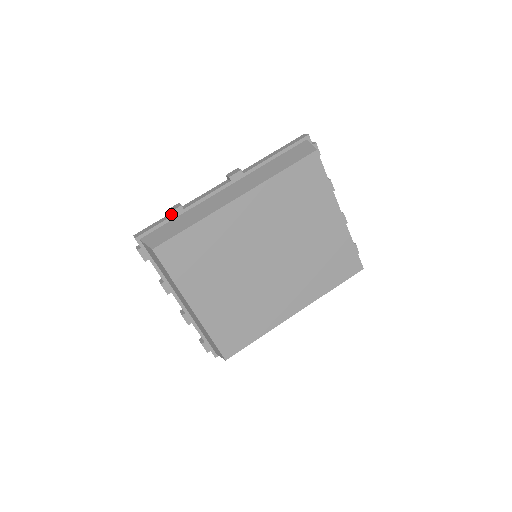
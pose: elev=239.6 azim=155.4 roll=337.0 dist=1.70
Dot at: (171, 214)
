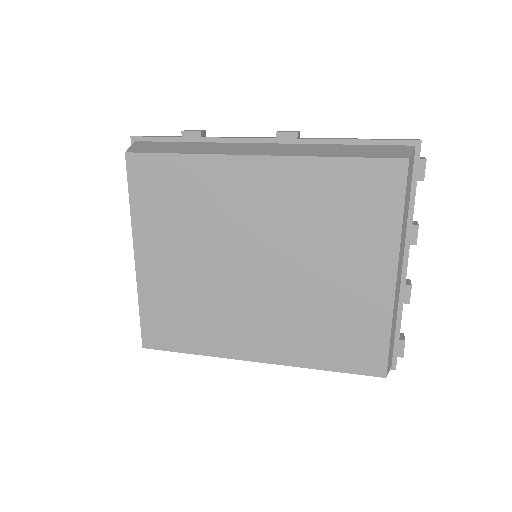
Dot at: (184, 134)
